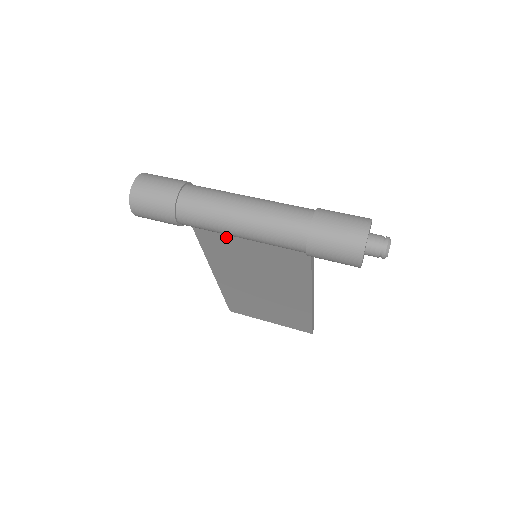
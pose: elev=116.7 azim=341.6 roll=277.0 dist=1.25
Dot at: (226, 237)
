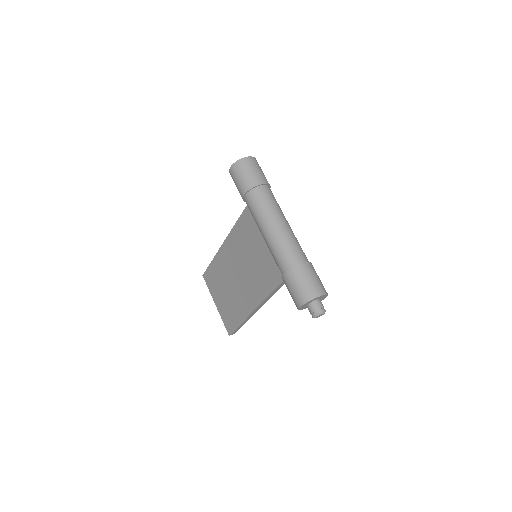
Dot at: (255, 230)
